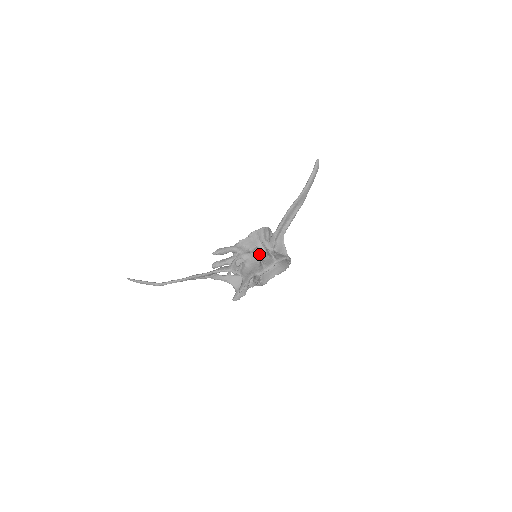
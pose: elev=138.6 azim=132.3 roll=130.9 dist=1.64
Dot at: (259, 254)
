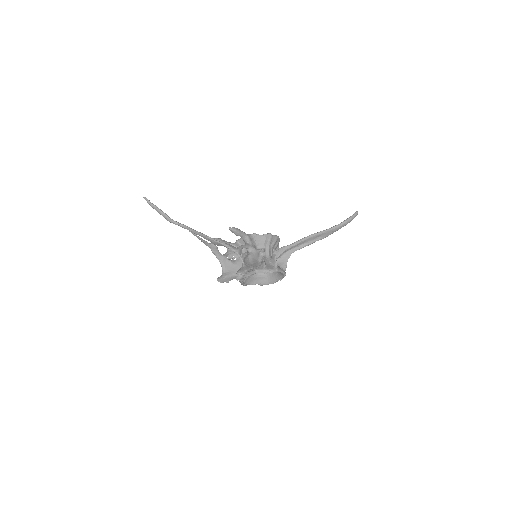
Dot at: (263, 255)
